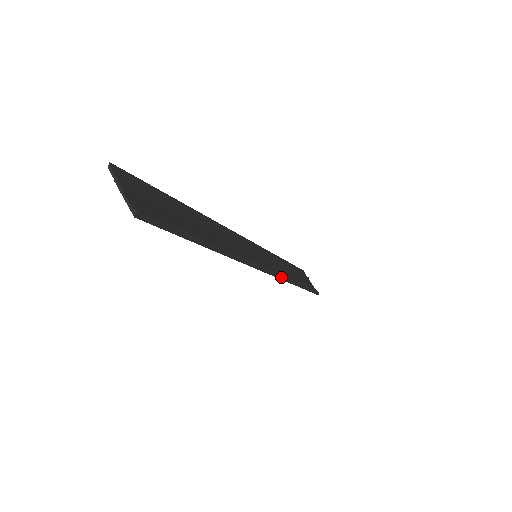
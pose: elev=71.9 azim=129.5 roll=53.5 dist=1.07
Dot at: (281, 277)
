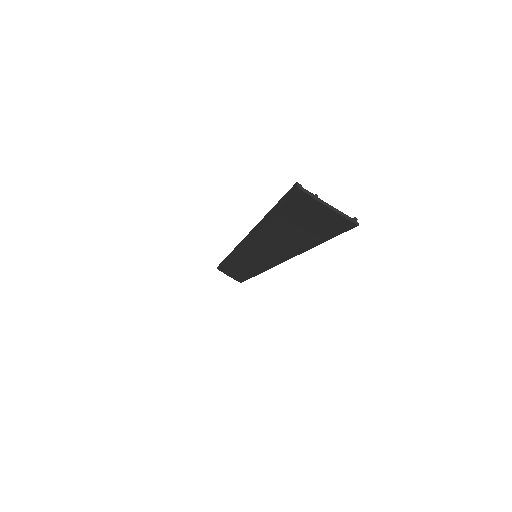
Dot at: (263, 270)
